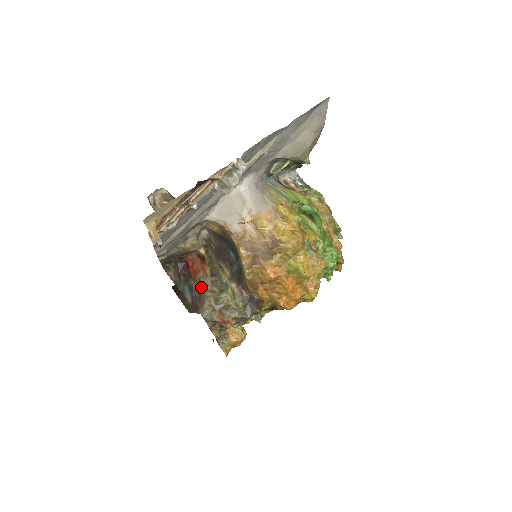
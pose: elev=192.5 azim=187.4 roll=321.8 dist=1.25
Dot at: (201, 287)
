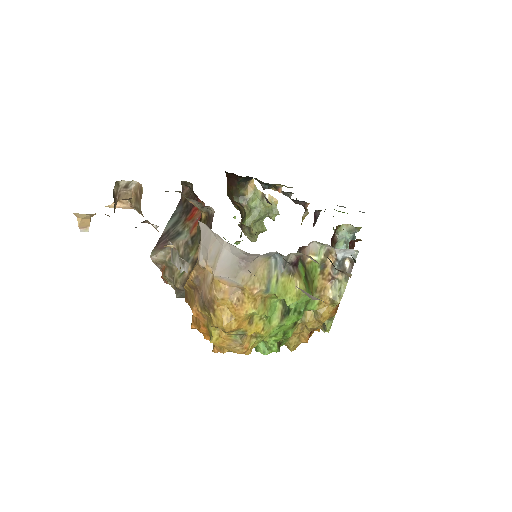
Dot at: (179, 234)
